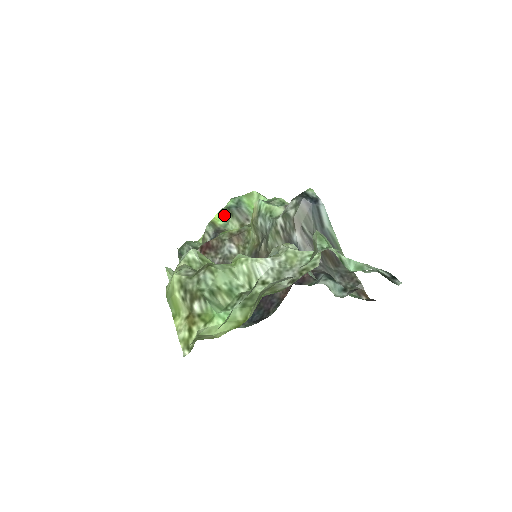
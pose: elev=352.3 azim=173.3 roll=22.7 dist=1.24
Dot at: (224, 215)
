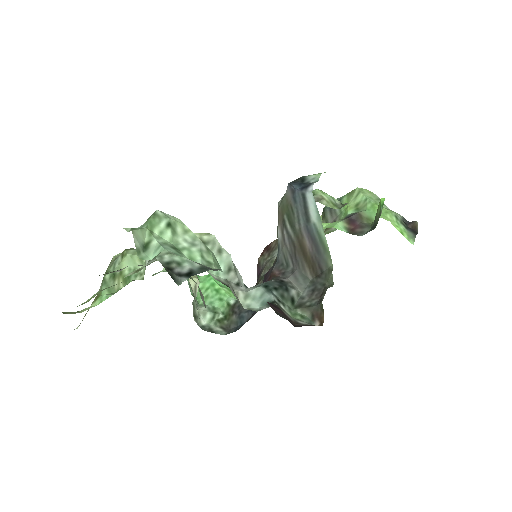
Dot at: occluded
